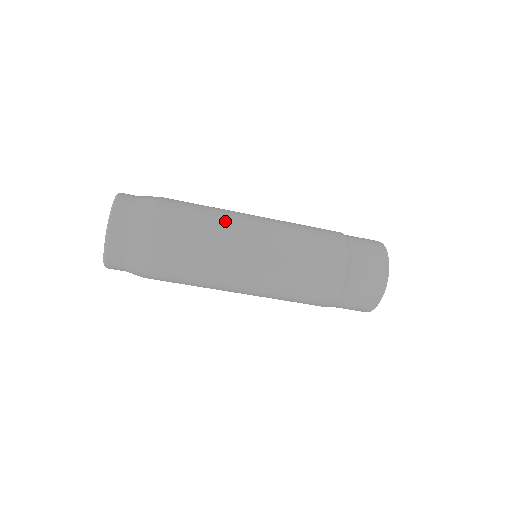
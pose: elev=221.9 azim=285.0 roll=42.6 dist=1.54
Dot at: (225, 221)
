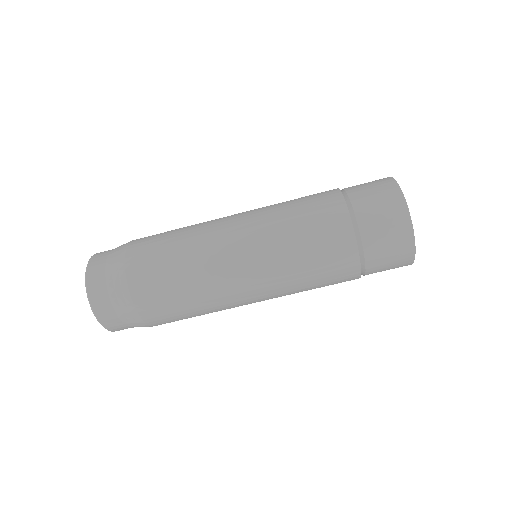
Dot at: (197, 233)
